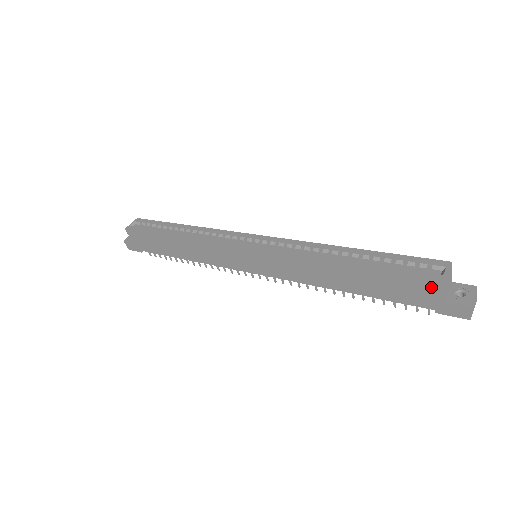
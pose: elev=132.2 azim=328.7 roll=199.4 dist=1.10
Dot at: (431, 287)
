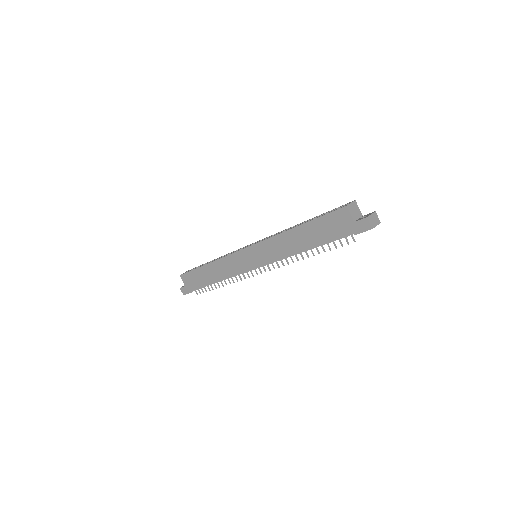
Dot at: (343, 214)
